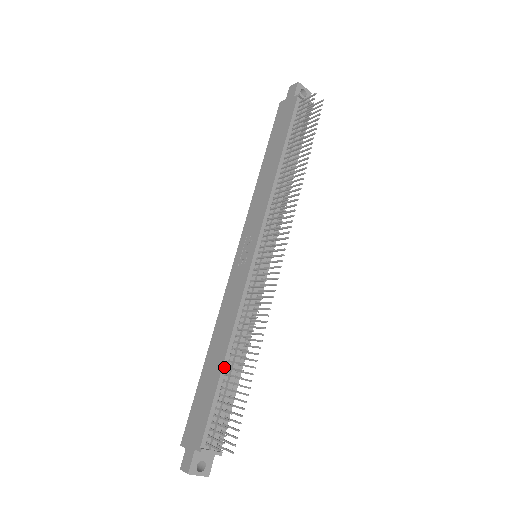
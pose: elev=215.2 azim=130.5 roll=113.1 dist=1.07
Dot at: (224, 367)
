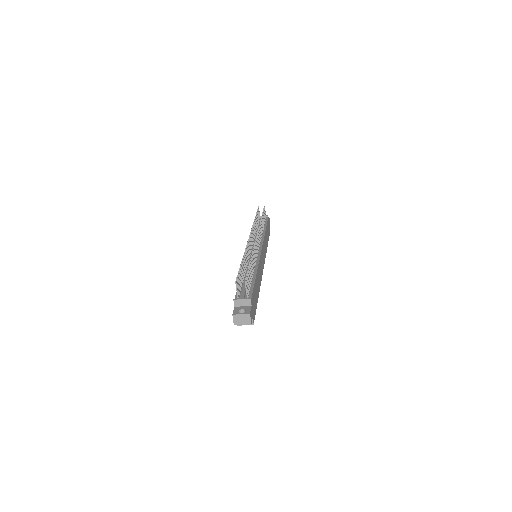
Dot at: occluded
